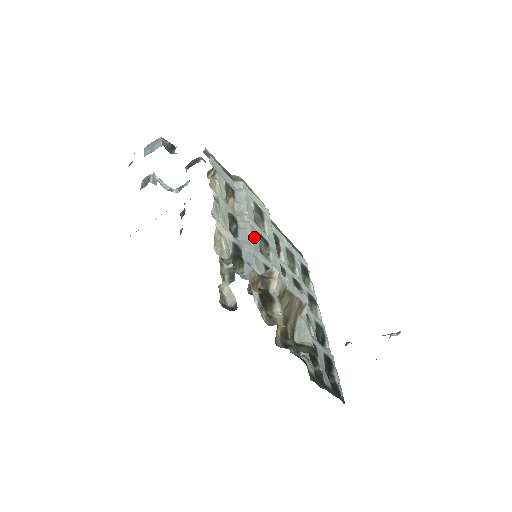
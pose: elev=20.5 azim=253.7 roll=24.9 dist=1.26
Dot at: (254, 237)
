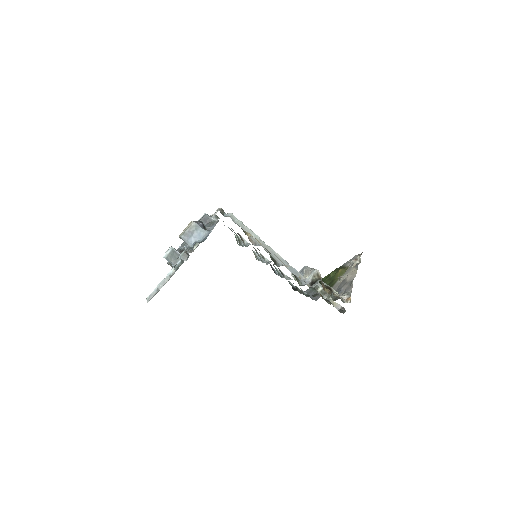
Dot at: (275, 253)
